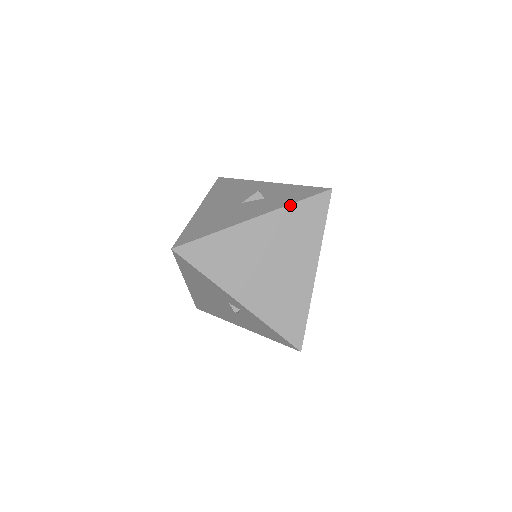
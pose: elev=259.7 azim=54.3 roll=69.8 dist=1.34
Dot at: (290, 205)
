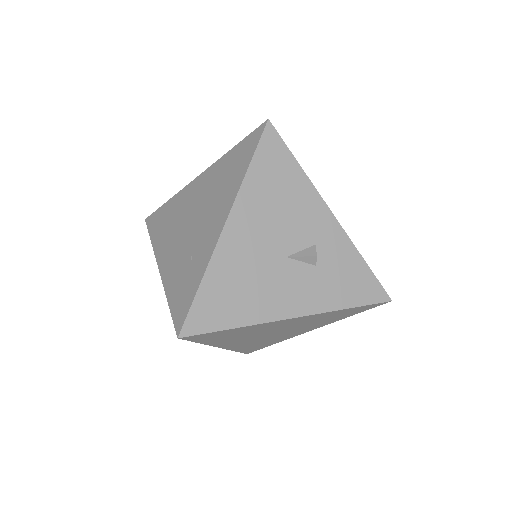
Dot at: (340, 310)
